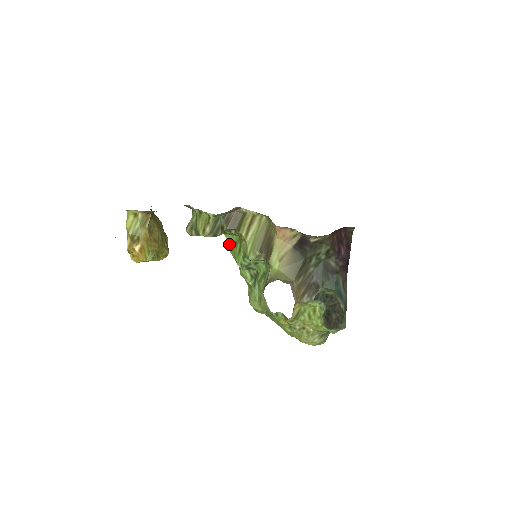
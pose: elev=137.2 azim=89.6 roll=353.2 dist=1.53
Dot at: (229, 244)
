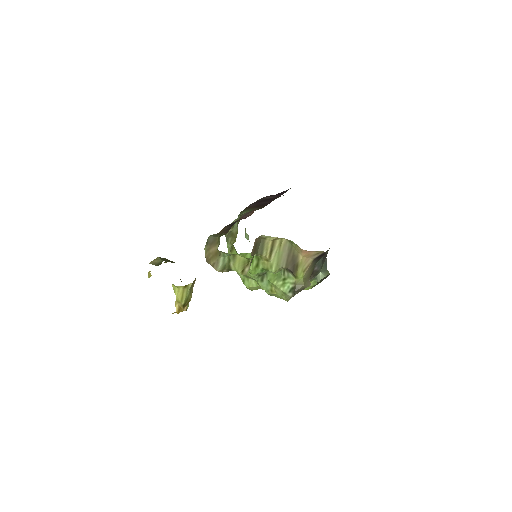
Dot at: occluded
